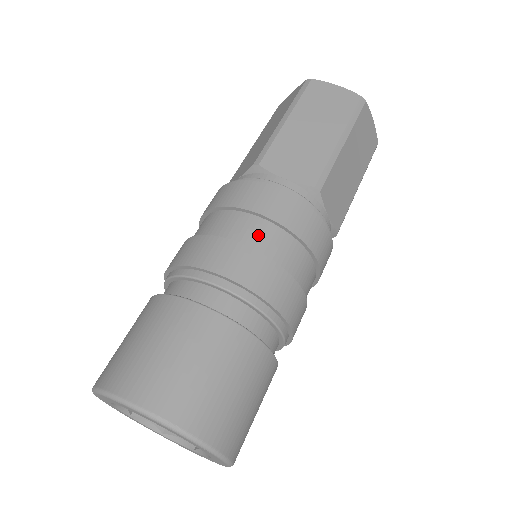
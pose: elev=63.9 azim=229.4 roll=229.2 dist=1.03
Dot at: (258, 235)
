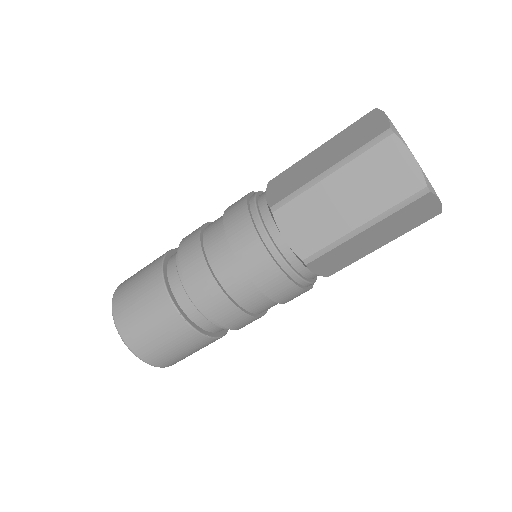
Dot at: (232, 277)
